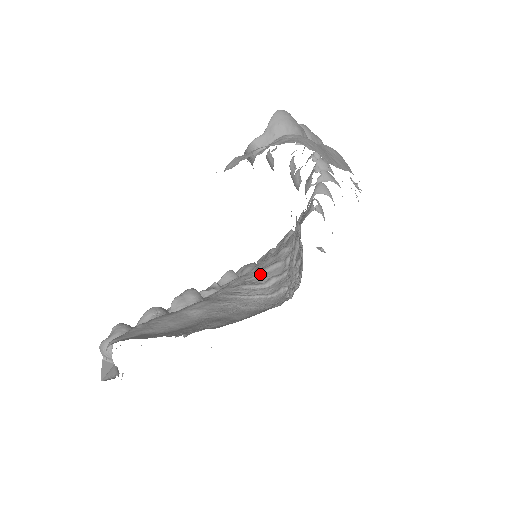
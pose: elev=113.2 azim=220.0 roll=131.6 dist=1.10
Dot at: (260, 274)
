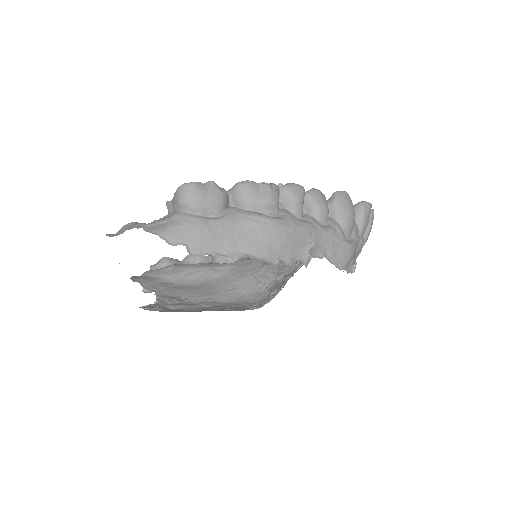
Dot at: (283, 263)
